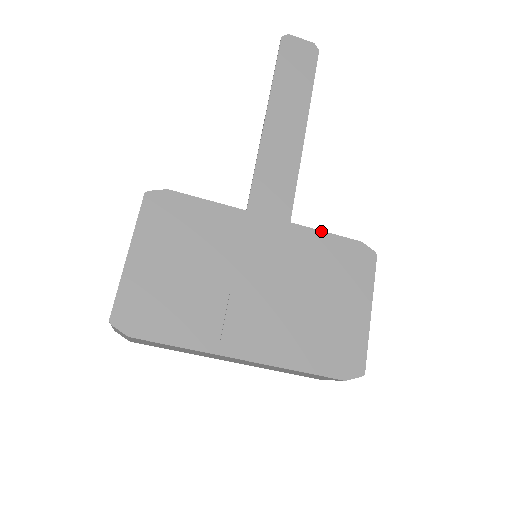
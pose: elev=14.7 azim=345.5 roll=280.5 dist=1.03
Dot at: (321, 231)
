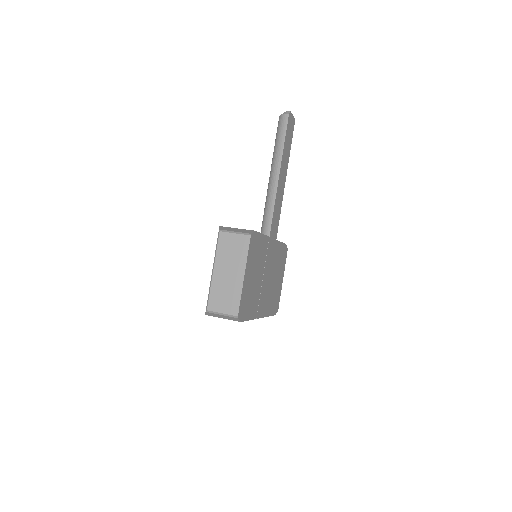
Dot at: (281, 242)
